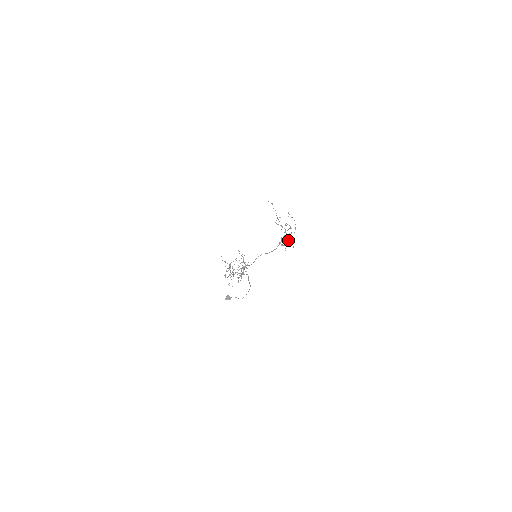
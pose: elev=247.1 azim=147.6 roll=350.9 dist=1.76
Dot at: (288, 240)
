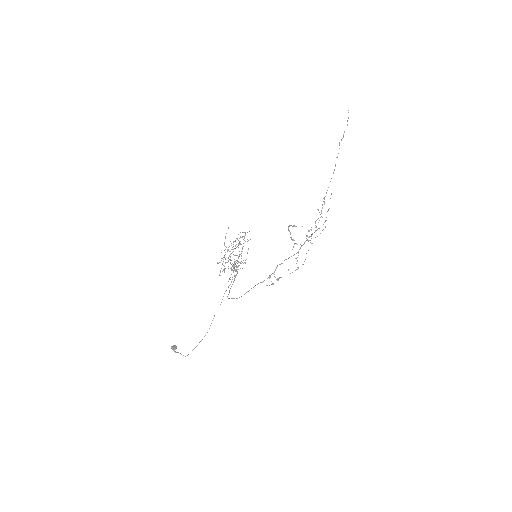
Dot at: occluded
